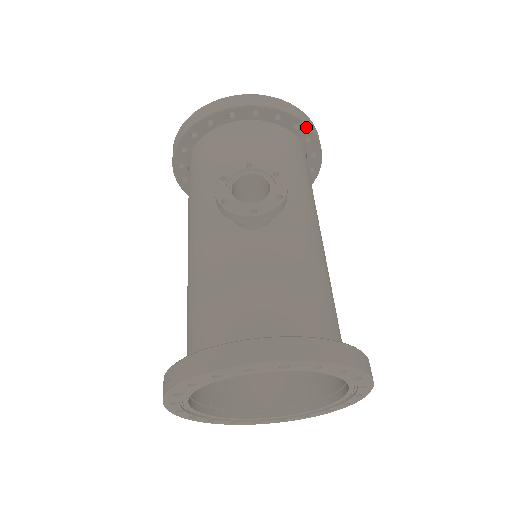
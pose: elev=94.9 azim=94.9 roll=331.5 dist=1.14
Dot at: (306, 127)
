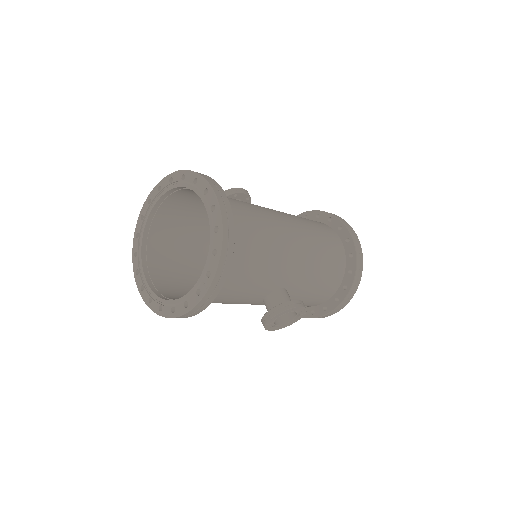
Dot at: (233, 247)
